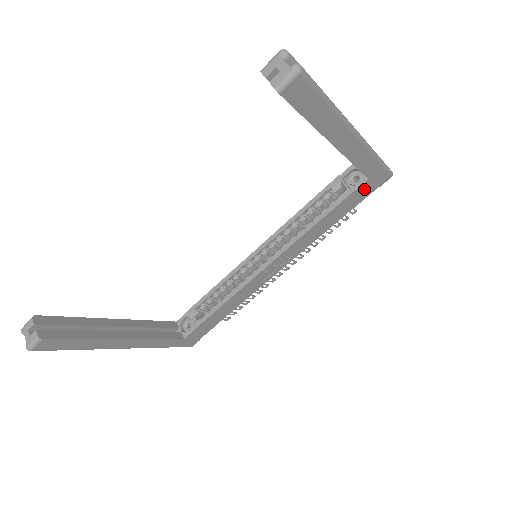
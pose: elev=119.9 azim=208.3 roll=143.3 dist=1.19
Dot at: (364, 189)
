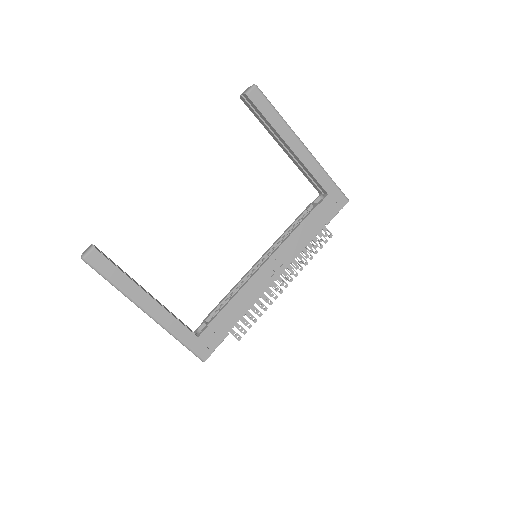
Dot at: (328, 205)
